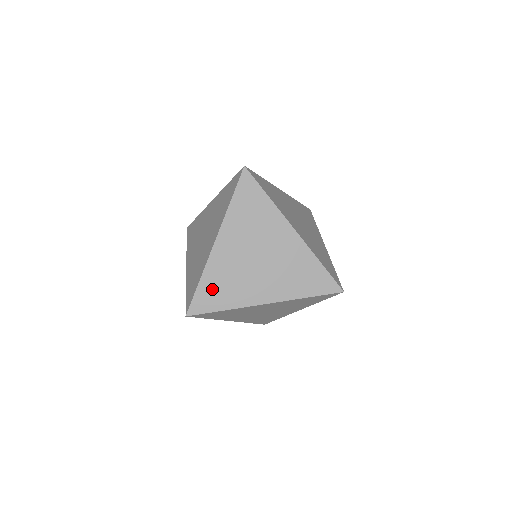
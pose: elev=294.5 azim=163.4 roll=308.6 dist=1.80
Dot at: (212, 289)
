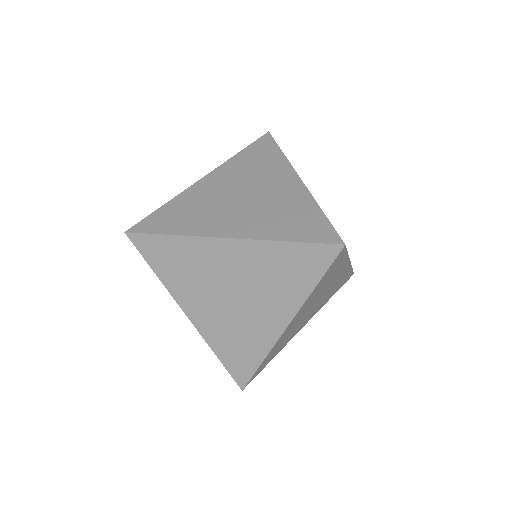
Dot at: (173, 213)
